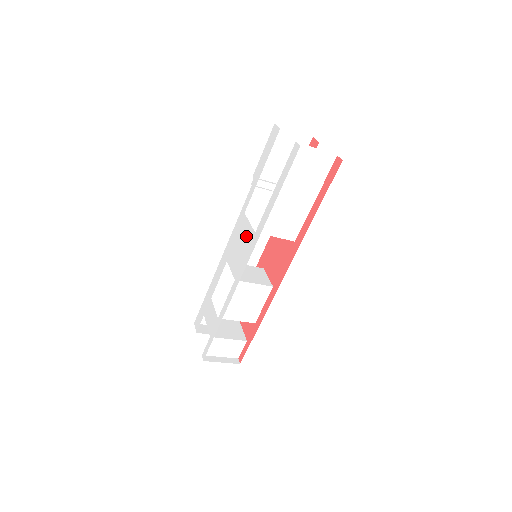
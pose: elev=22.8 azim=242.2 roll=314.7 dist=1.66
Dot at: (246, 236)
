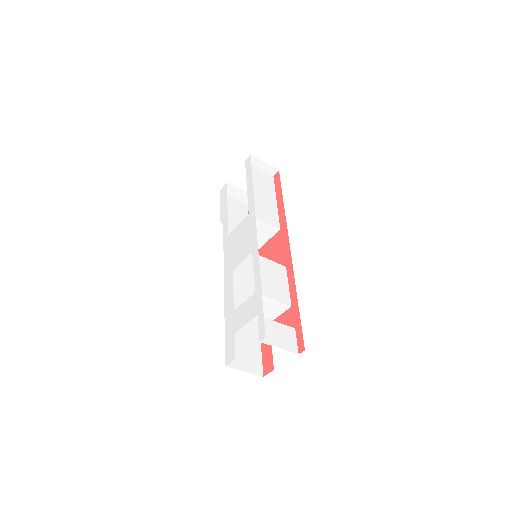
Dot at: (241, 230)
